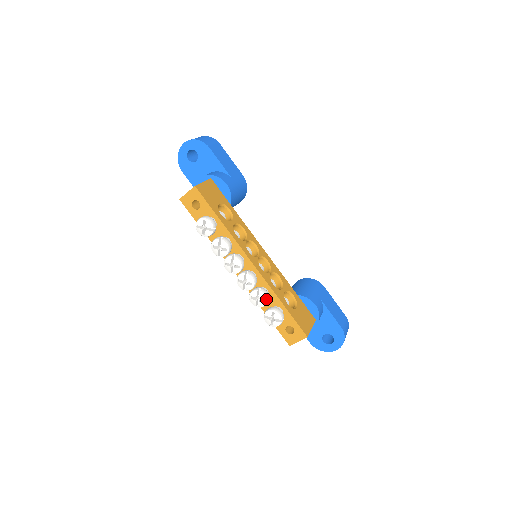
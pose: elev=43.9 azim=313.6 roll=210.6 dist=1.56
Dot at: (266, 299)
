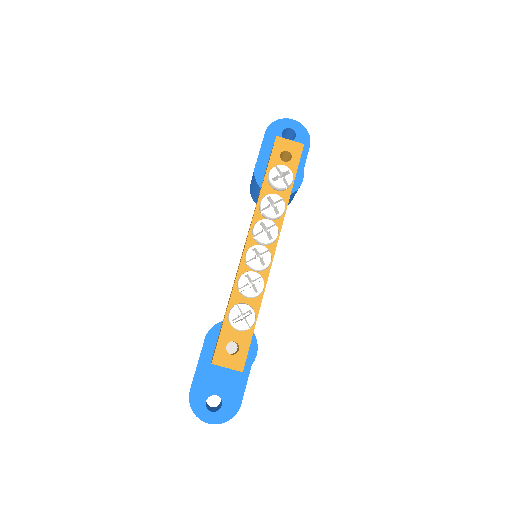
Dot at: (260, 292)
